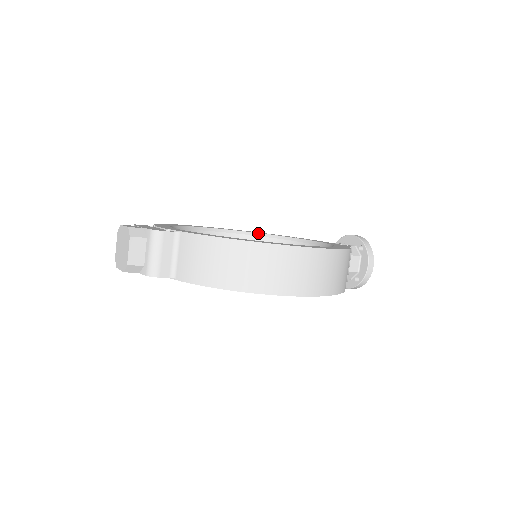
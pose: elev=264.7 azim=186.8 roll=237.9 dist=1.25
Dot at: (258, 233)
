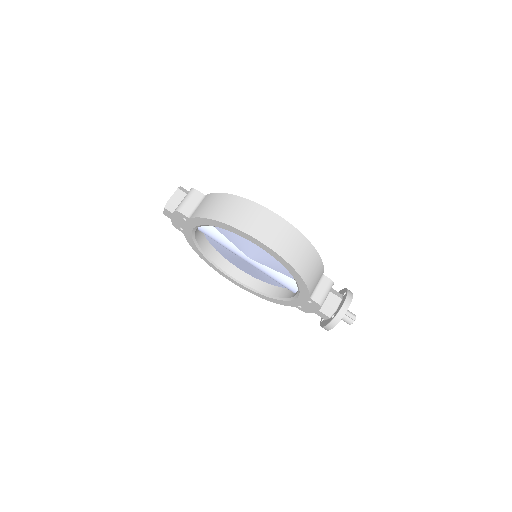
Dot at: occluded
